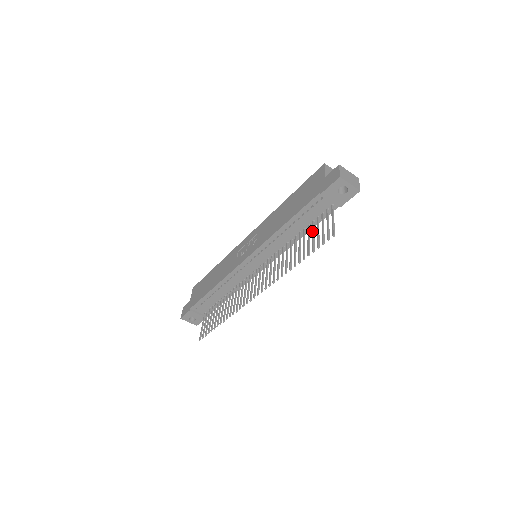
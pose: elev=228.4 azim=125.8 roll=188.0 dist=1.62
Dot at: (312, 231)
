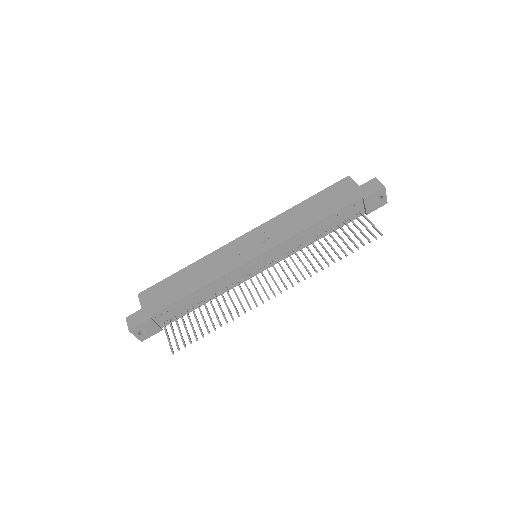
Dot at: (344, 232)
